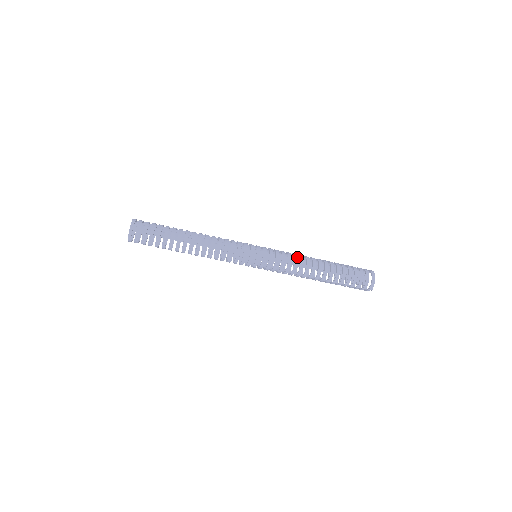
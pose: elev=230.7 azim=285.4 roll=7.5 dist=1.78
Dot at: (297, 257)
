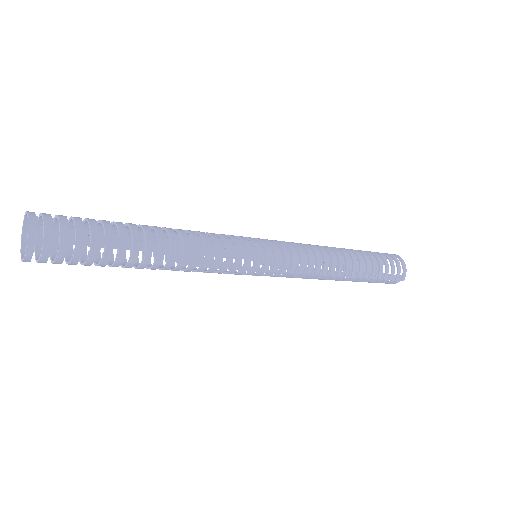
Dot at: (316, 248)
